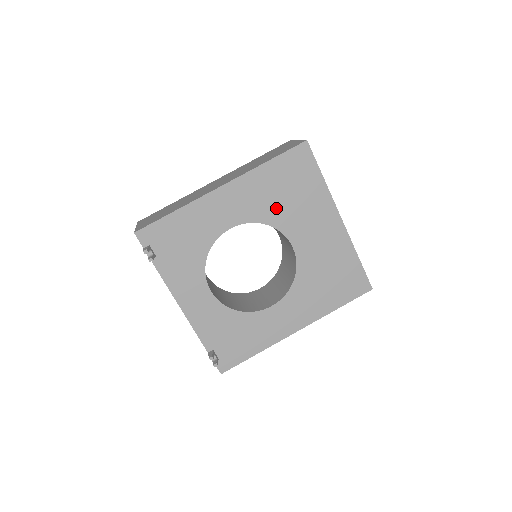
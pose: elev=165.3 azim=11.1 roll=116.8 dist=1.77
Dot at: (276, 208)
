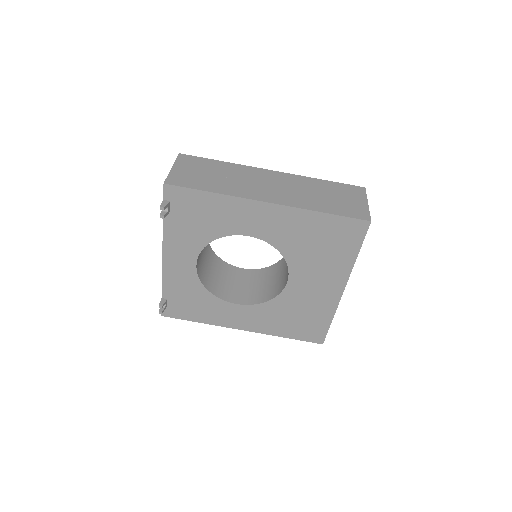
Dot at: (299, 248)
